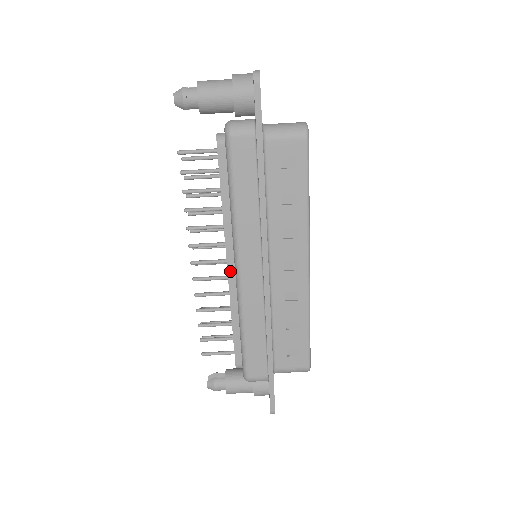
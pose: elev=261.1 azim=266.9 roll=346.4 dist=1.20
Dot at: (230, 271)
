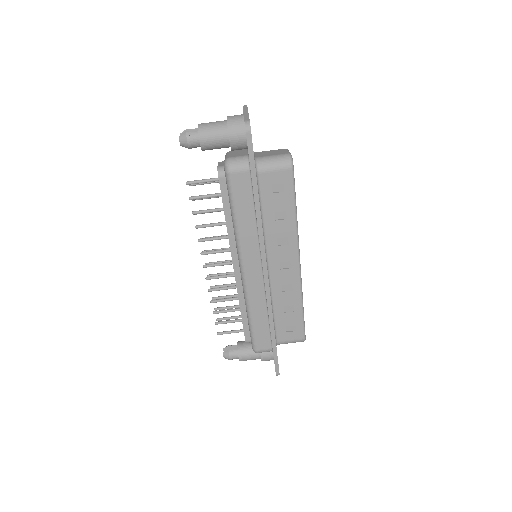
Dot at: (236, 272)
